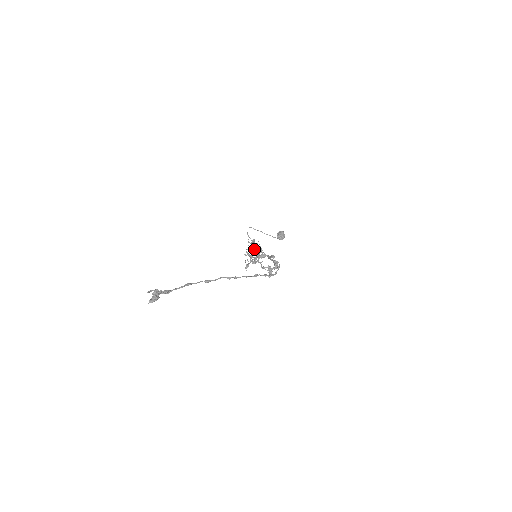
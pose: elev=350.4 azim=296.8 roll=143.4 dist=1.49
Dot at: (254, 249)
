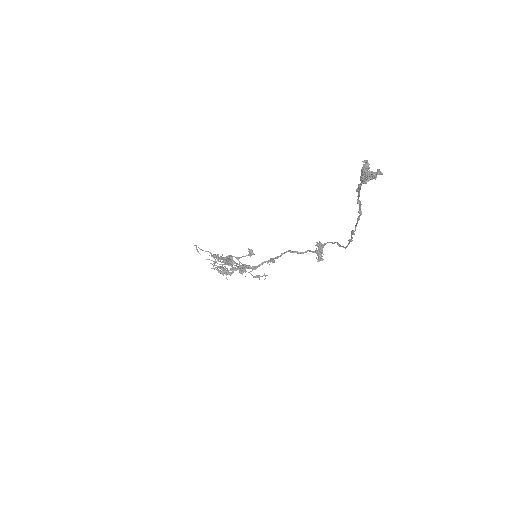
Dot at: occluded
